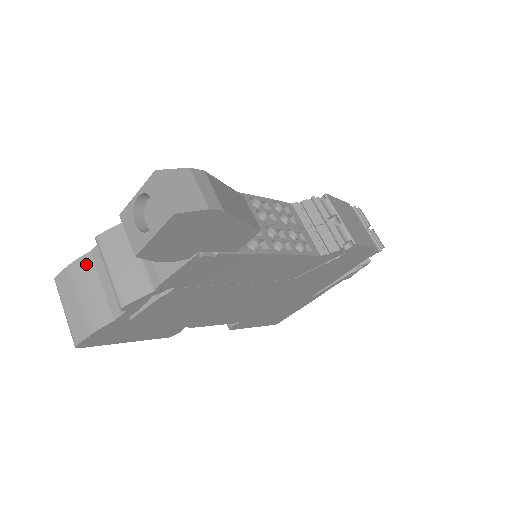
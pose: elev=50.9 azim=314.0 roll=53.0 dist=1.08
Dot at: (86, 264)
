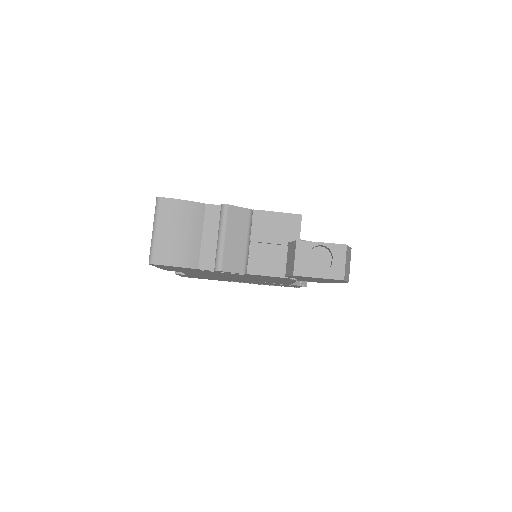
Dot at: (198, 211)
